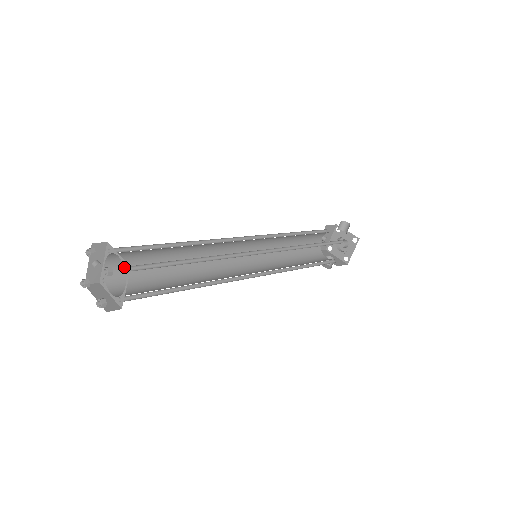
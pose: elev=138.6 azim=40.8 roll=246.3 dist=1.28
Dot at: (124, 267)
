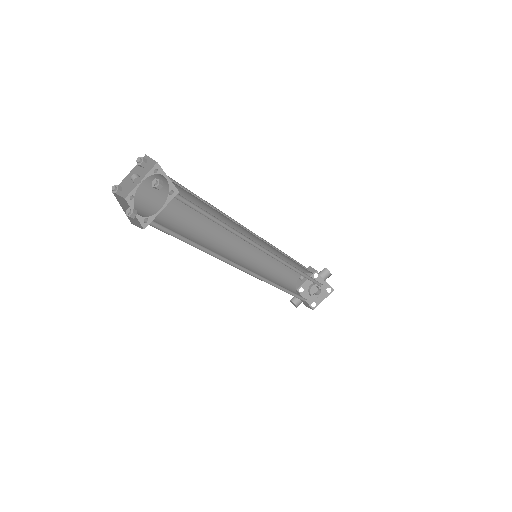
Dot at: (169, 190)
